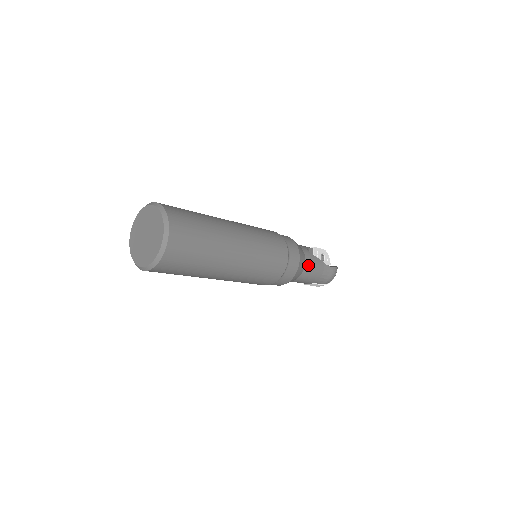
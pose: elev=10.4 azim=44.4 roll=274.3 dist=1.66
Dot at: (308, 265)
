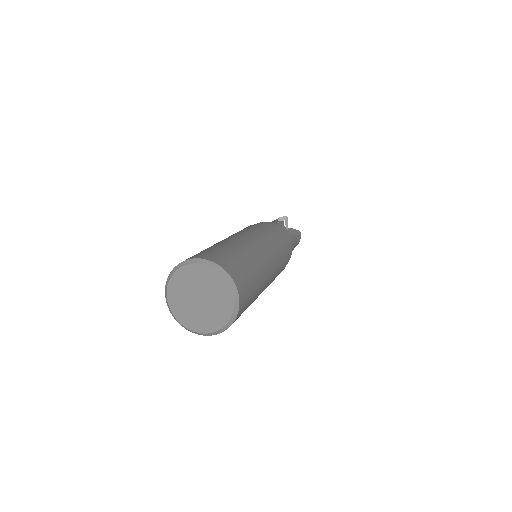
Dot at: occluded
